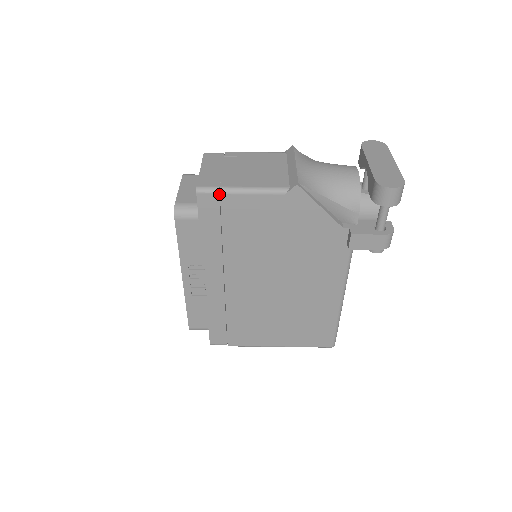
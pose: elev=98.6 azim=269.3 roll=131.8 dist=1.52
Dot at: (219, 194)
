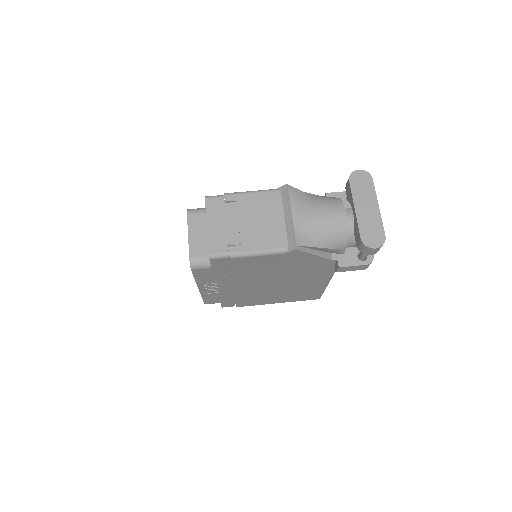
Dot at: occluded
